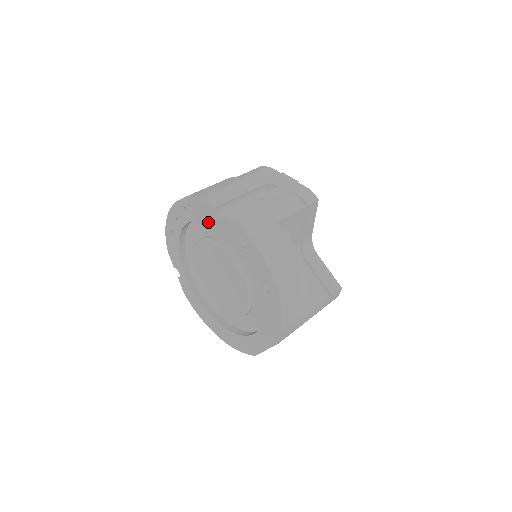
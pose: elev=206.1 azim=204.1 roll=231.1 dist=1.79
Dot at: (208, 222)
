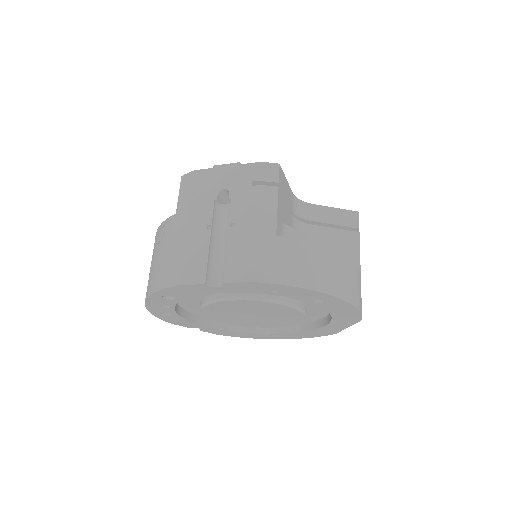
Dot at: occluded
